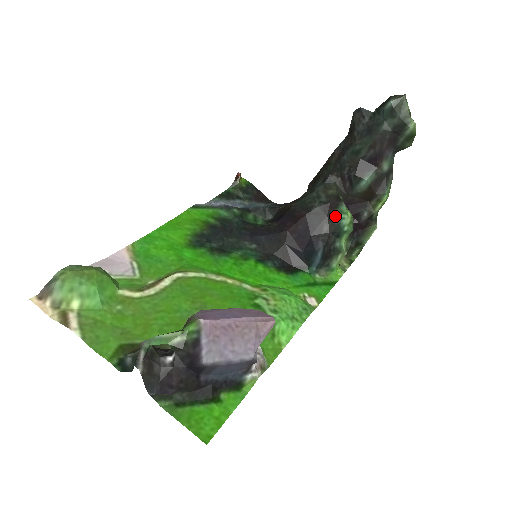
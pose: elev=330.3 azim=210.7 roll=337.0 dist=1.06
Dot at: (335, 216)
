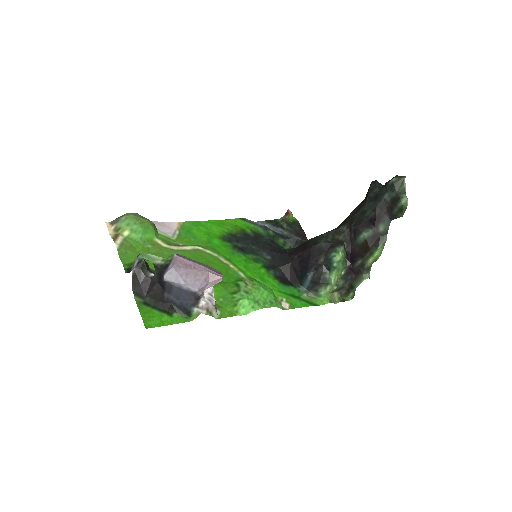
Dot at: (330, 253)
